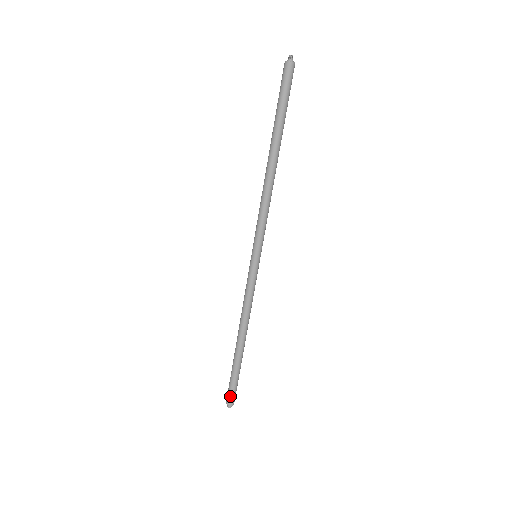
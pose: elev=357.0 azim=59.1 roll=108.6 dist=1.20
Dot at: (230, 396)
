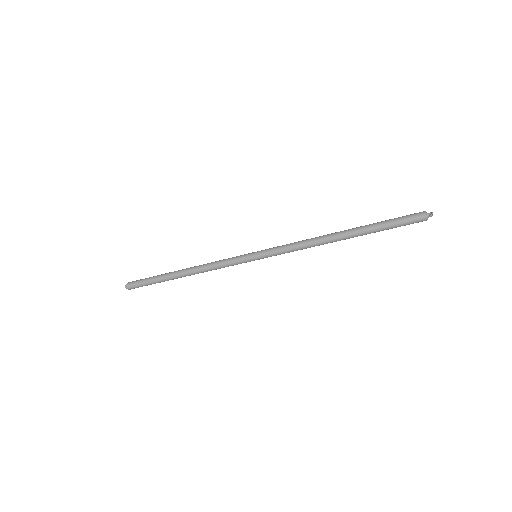
Dot at: occluded
